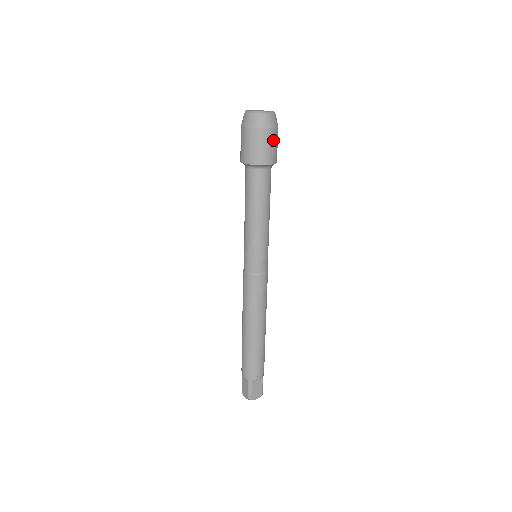
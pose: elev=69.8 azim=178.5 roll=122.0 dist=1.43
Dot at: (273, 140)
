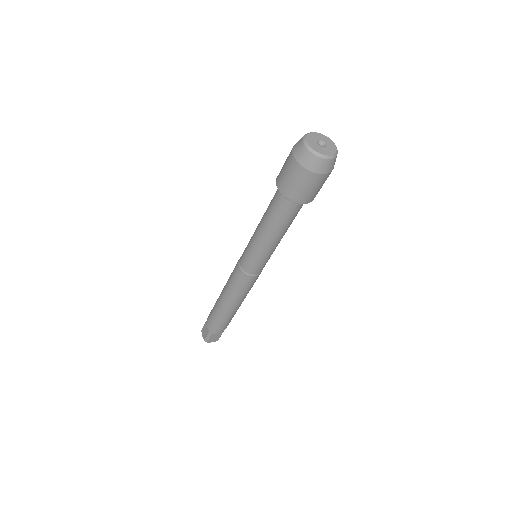
Dot at: (320, 184)
